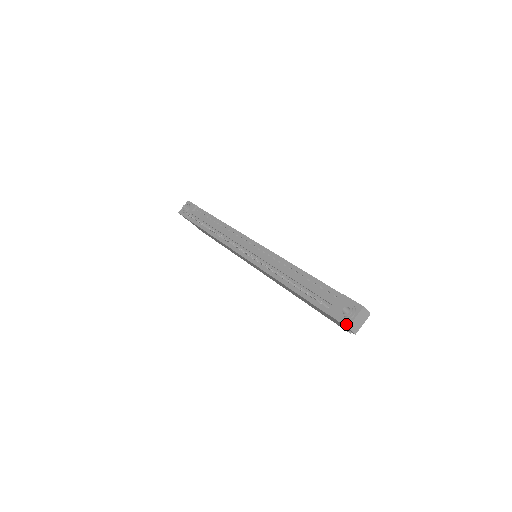
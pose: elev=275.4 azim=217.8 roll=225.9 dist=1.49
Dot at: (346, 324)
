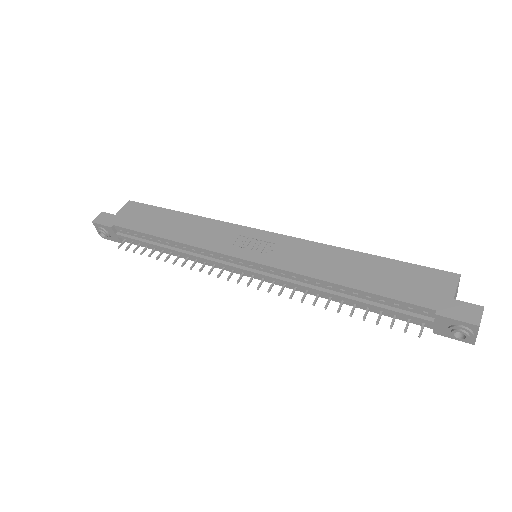
Dot at: (469, 343)
